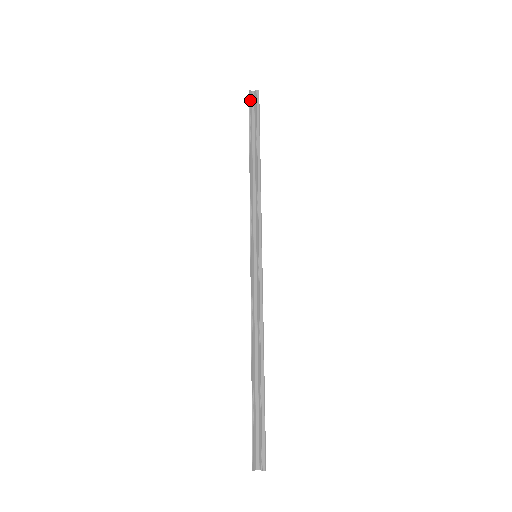
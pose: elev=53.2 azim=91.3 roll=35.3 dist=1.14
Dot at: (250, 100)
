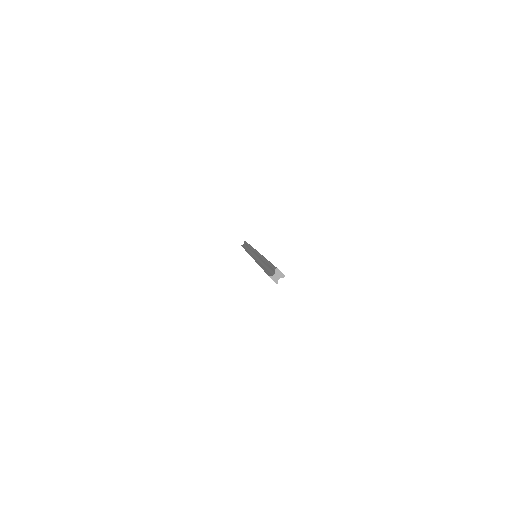
Dot at: (242, 245)
